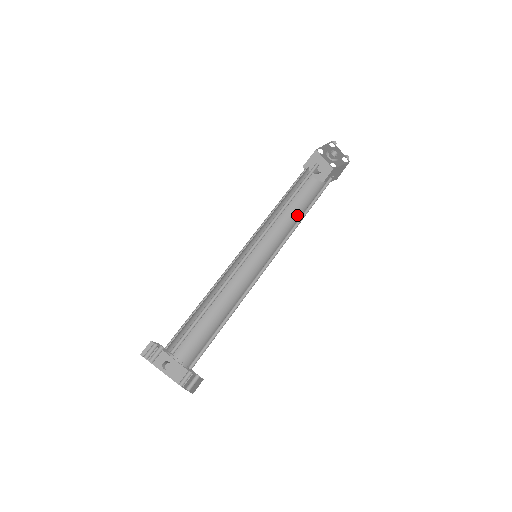
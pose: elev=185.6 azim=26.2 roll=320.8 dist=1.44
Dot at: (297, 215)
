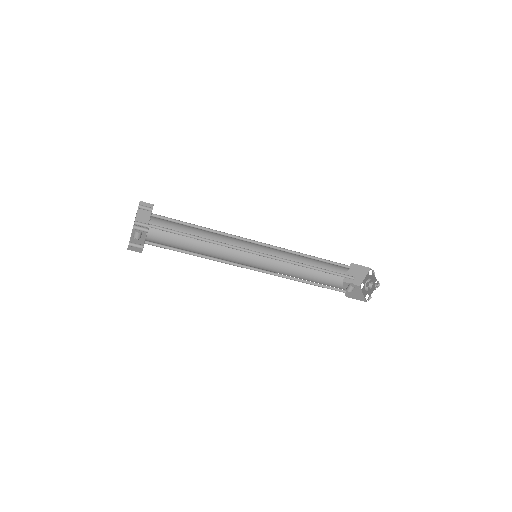
Dot at: occluded
